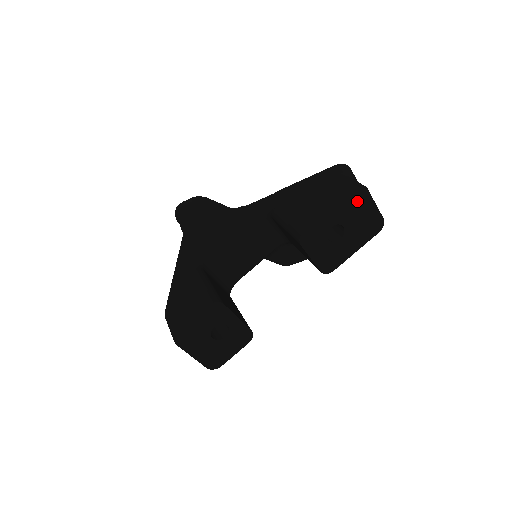
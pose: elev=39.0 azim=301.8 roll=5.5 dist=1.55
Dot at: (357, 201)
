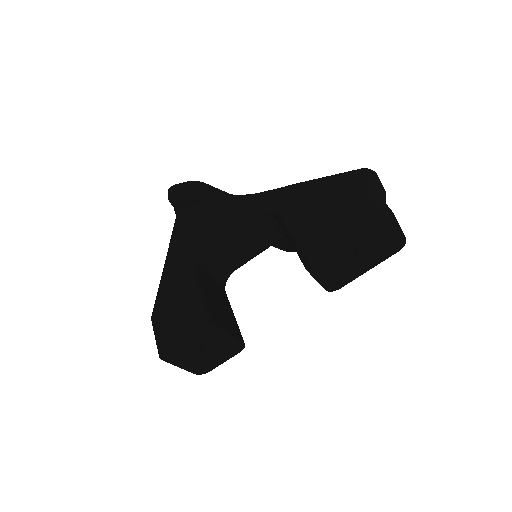
Dot at: (378, 225)
